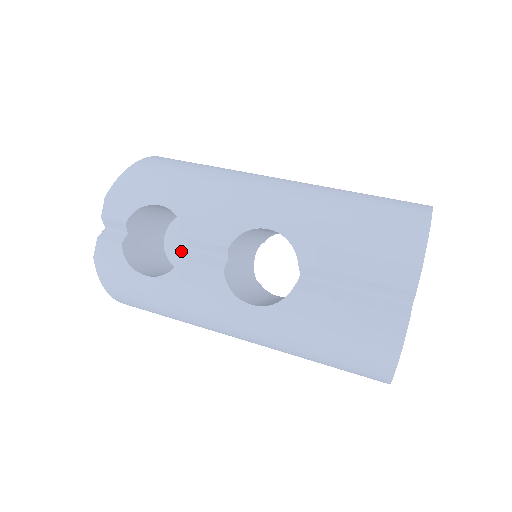
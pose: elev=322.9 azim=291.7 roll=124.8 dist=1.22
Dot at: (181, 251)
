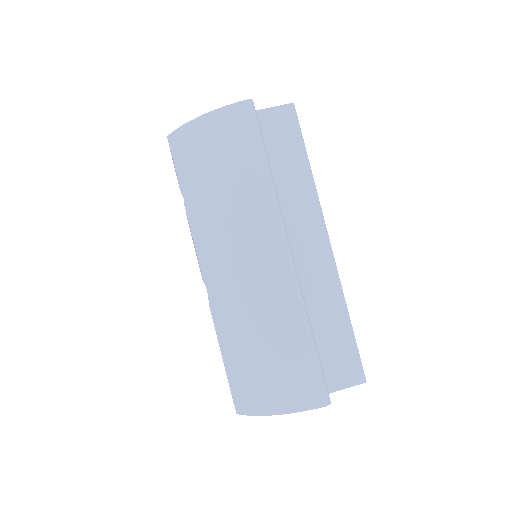
Dot at: occluded
